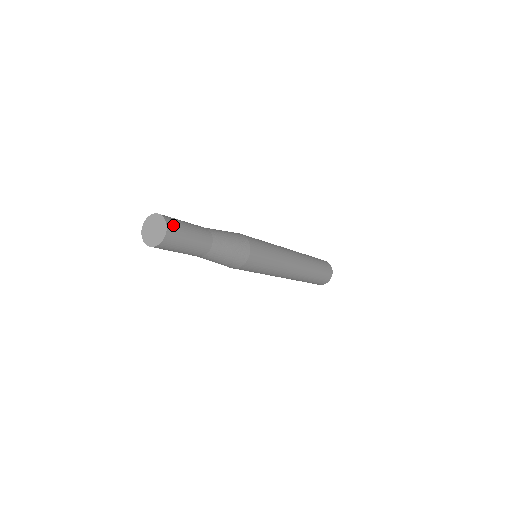
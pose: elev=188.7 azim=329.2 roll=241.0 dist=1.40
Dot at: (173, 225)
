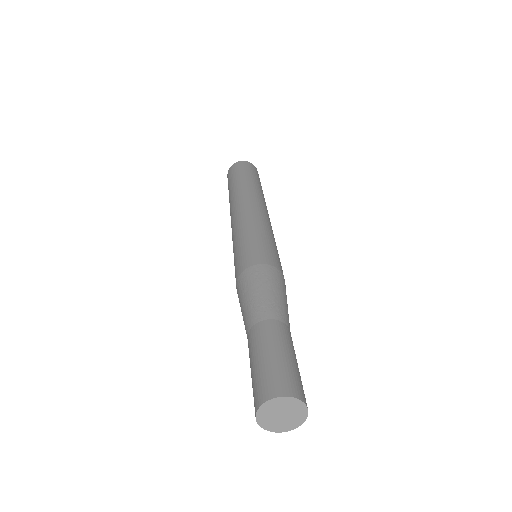
Dot at: occluded
